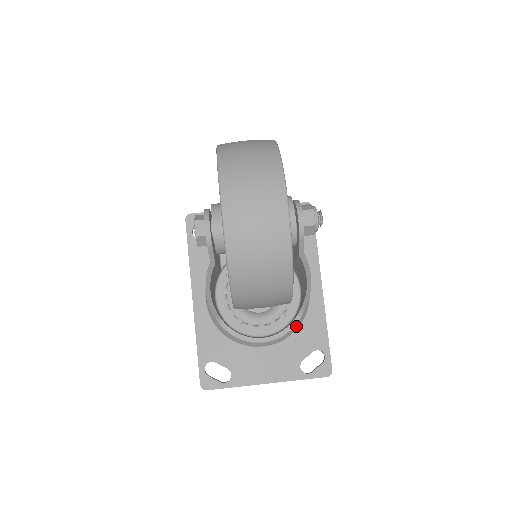
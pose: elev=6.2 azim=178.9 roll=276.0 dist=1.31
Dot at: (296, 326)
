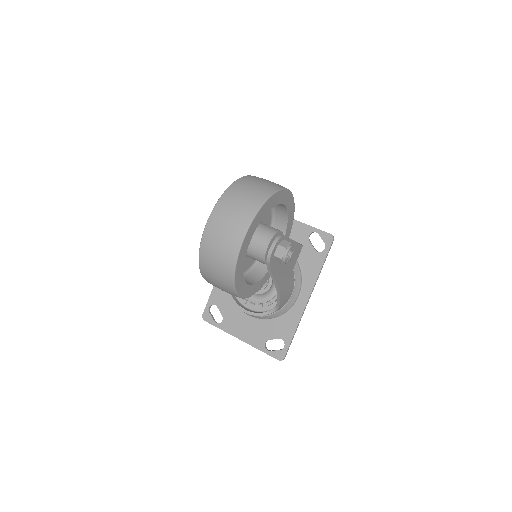
Dot at: (274, 315)
